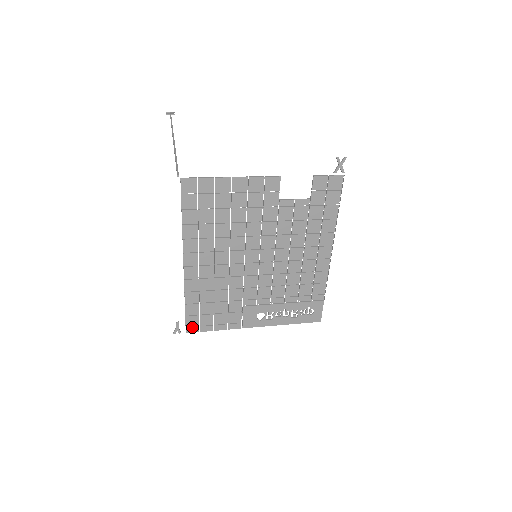
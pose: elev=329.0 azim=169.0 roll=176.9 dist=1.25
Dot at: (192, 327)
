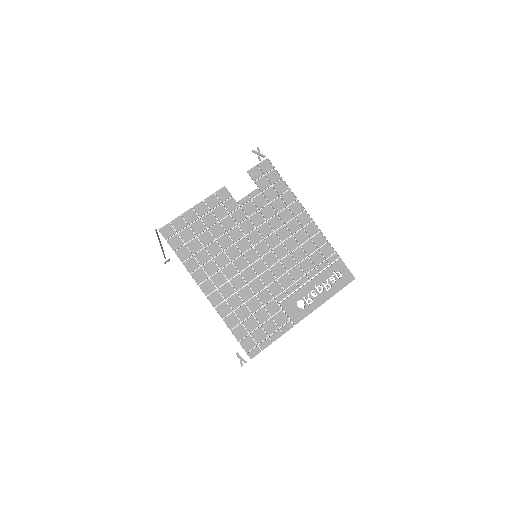
Dot at: (252, 350)
